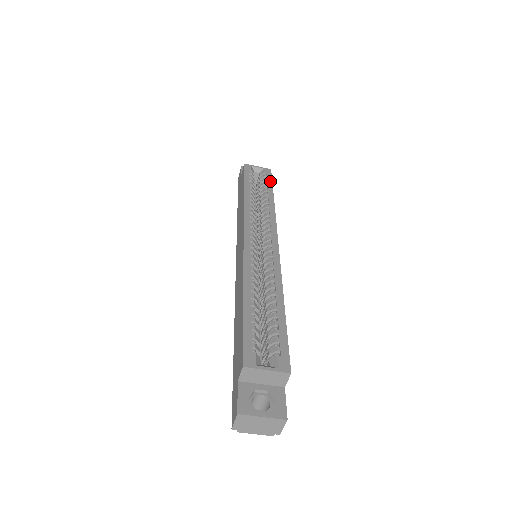
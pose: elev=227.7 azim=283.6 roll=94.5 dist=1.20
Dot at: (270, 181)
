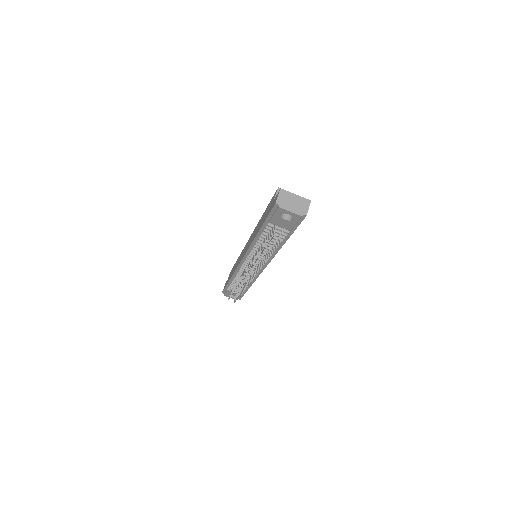
Dot at: occluded
